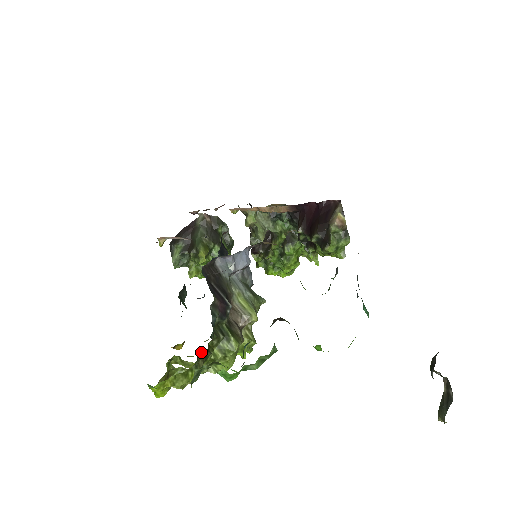
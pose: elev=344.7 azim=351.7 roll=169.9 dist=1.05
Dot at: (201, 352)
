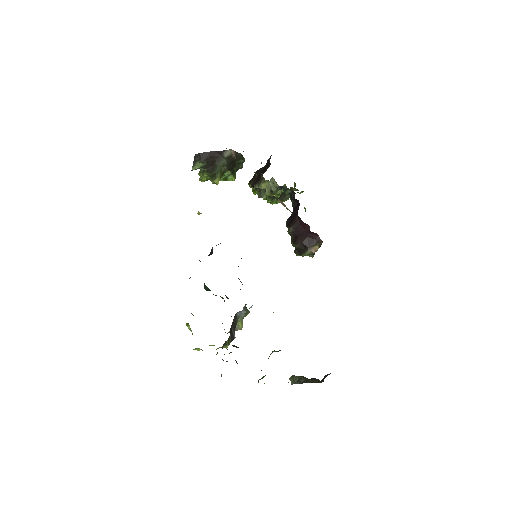
Dot at: occluded
